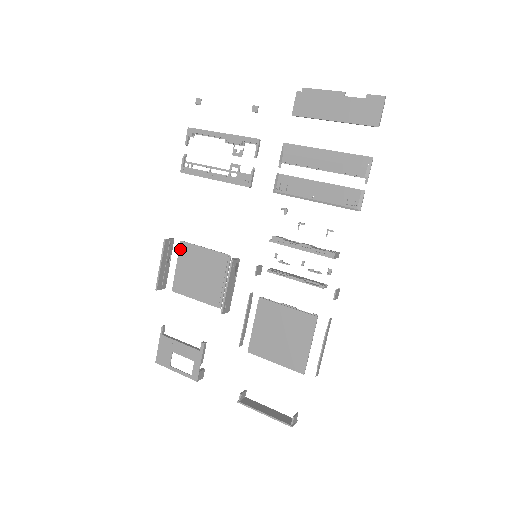
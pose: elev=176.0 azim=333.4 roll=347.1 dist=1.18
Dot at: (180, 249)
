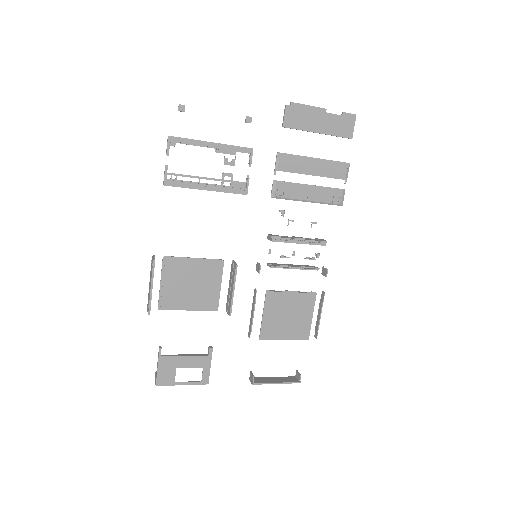
Dot at: (163, 265)
